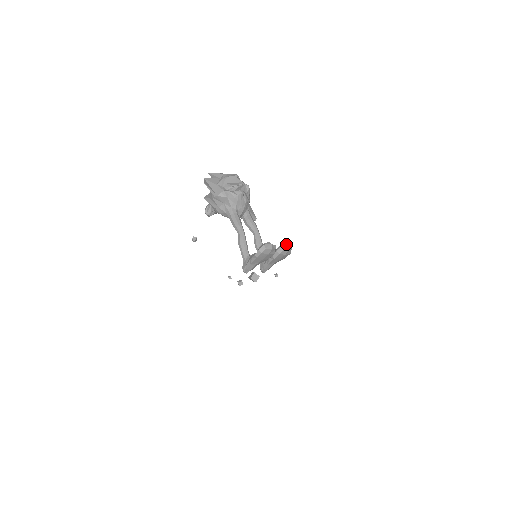
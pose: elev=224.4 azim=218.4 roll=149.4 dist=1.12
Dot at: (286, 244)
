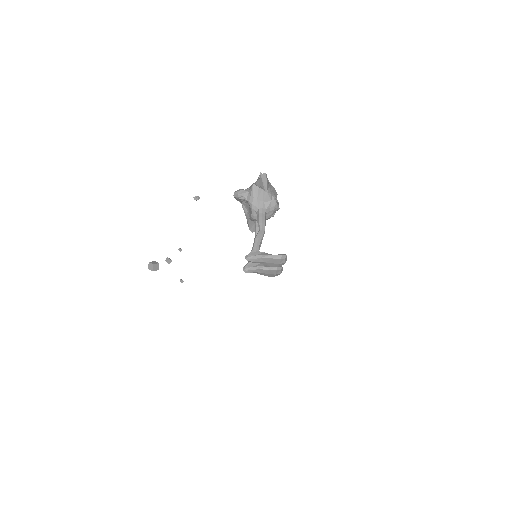
Dot at: (282, 268)
